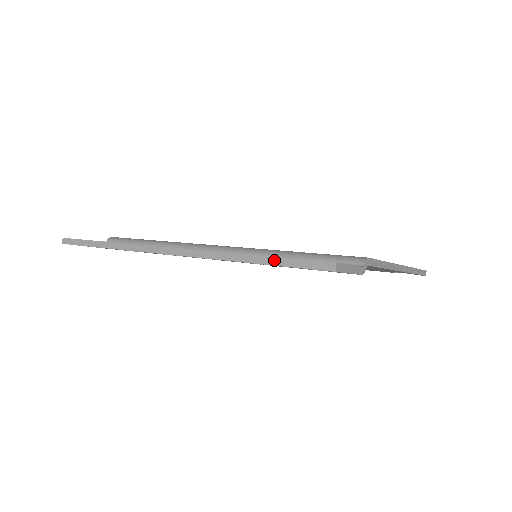
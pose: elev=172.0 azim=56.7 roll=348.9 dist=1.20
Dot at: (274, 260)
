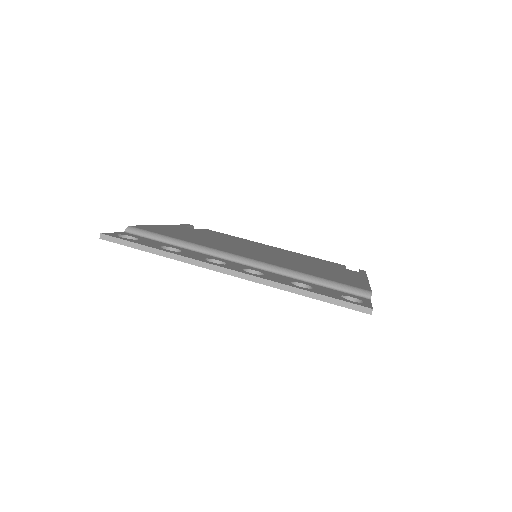
Dot at: (325, 298)
